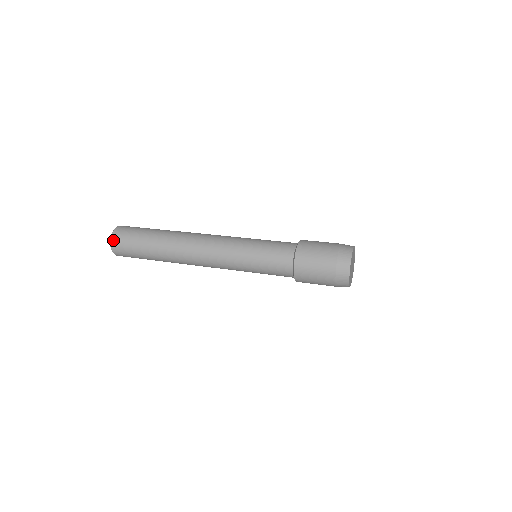
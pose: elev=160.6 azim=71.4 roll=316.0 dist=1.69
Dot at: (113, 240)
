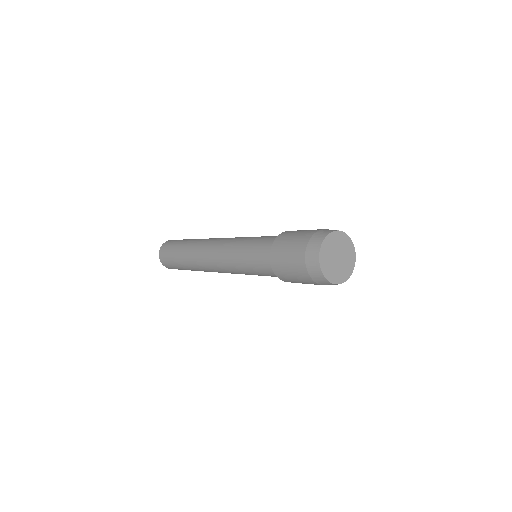
Dot at: (160, 256)
